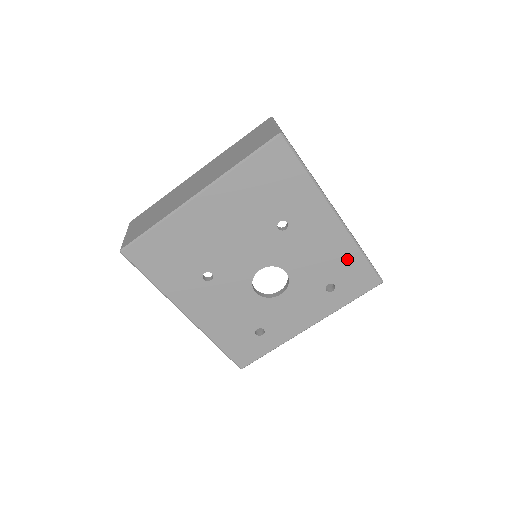
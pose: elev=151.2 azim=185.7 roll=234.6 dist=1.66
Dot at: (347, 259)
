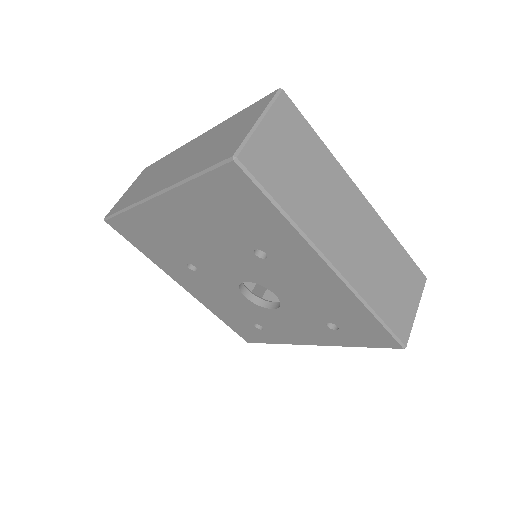
Dot at: (351, 311)
